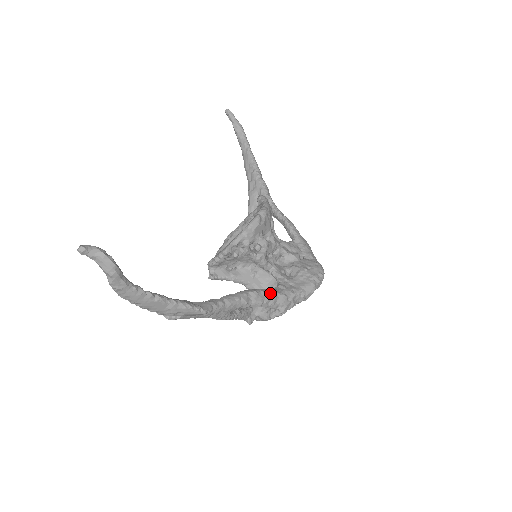
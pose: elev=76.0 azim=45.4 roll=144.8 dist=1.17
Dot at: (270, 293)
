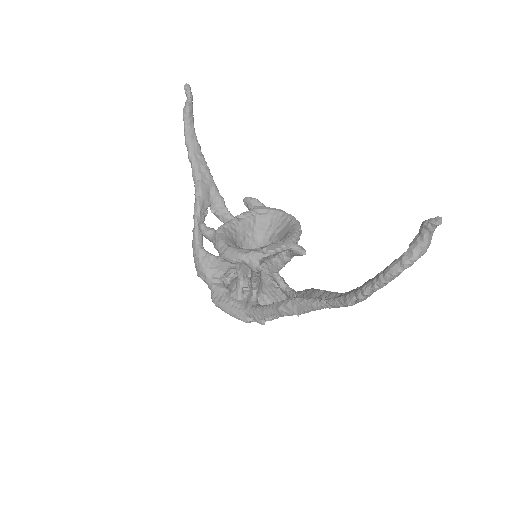
Dot at: occluded
